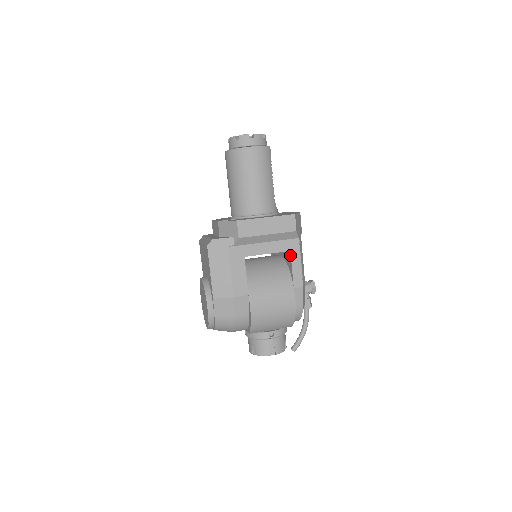
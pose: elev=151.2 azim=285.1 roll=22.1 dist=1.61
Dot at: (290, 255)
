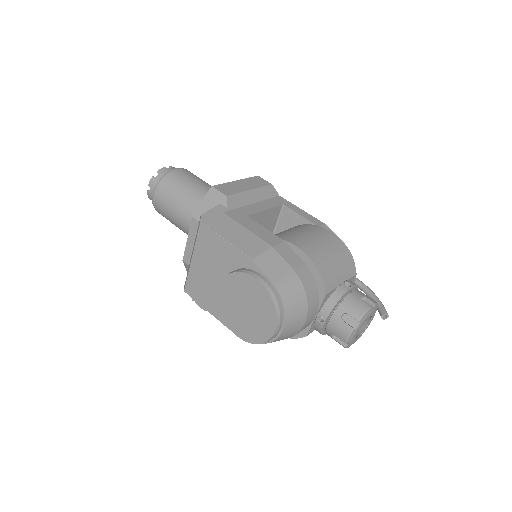
Dot at: (286, 208)
